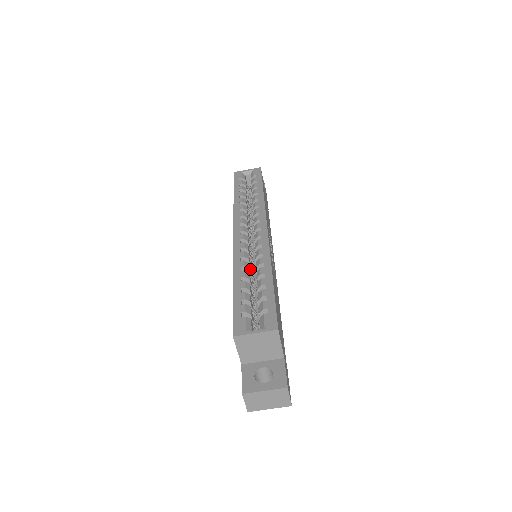
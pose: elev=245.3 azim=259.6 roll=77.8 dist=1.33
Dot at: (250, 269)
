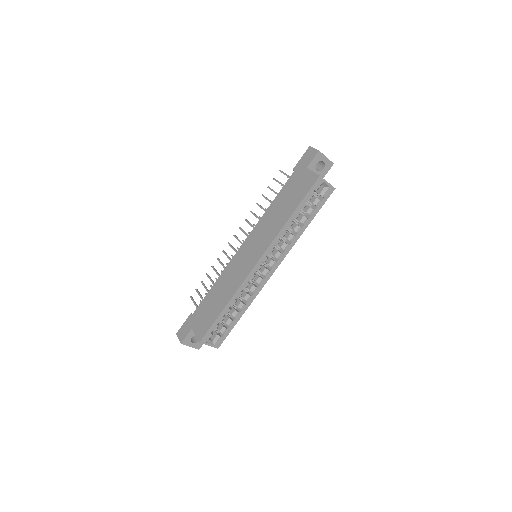
Dot at: occluded
